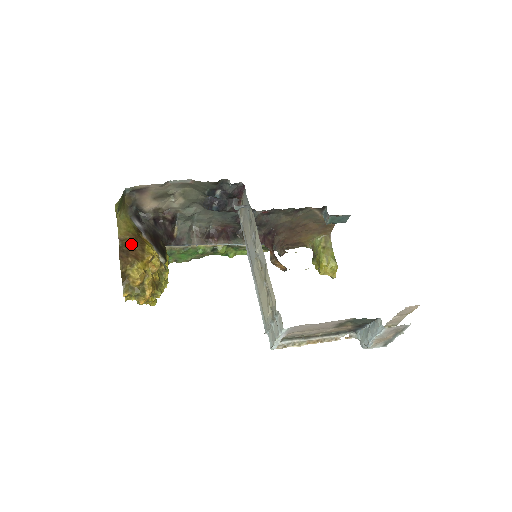
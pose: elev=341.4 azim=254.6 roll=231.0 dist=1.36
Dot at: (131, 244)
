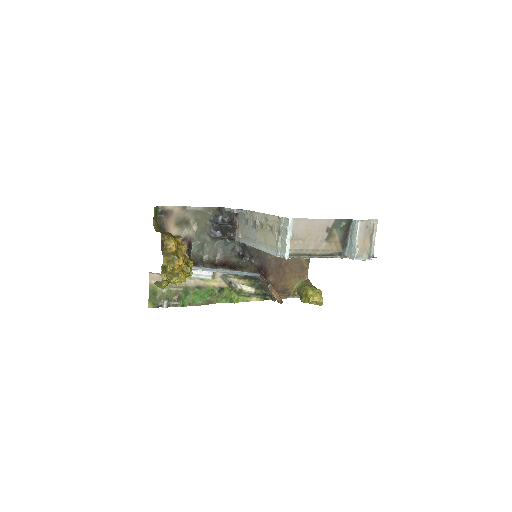
Dot at: (165, 232)
